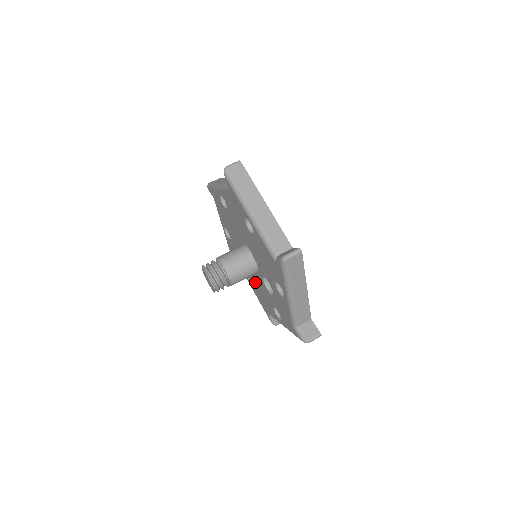
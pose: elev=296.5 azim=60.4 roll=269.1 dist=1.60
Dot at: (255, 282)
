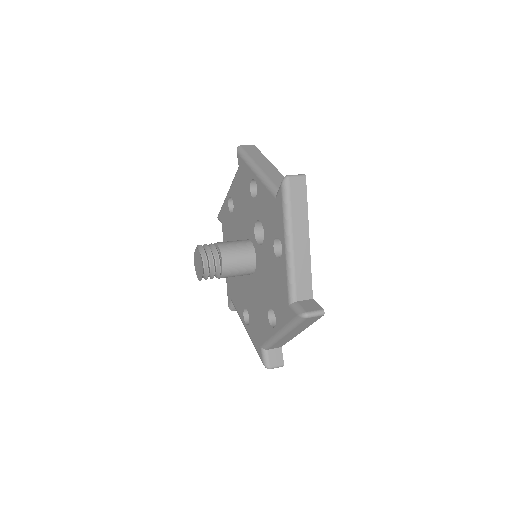
Dot at: (266, 291)
